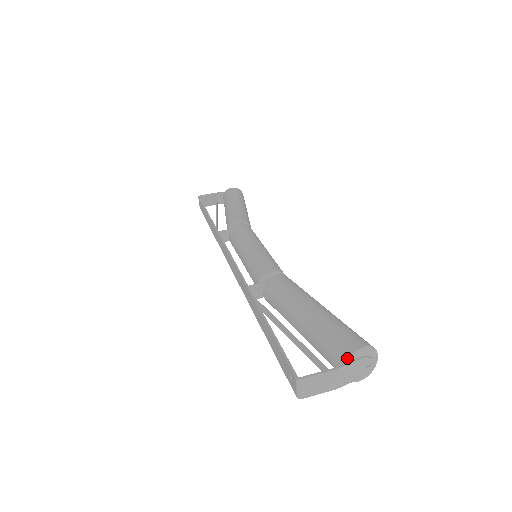
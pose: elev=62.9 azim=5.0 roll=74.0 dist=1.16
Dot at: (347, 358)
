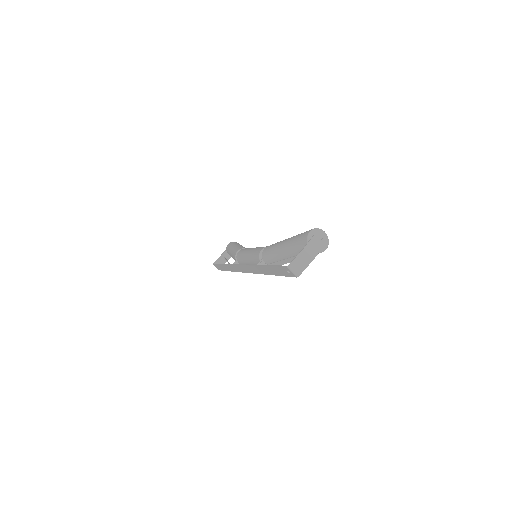
Dot at: (306, 242)
